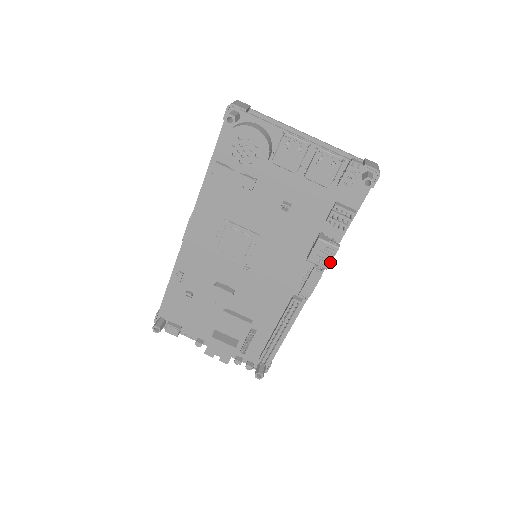
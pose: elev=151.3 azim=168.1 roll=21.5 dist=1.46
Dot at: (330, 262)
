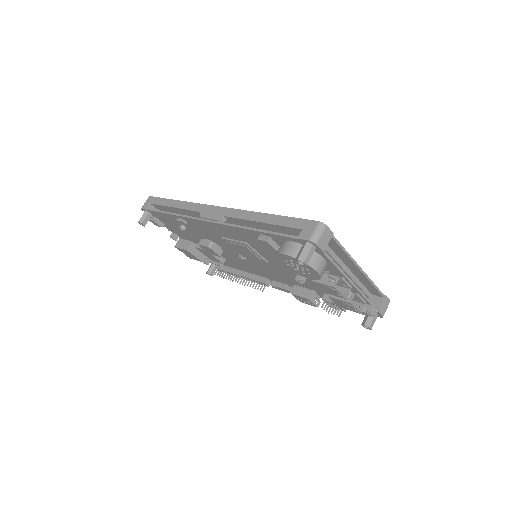
Dot at: (305, 303)
